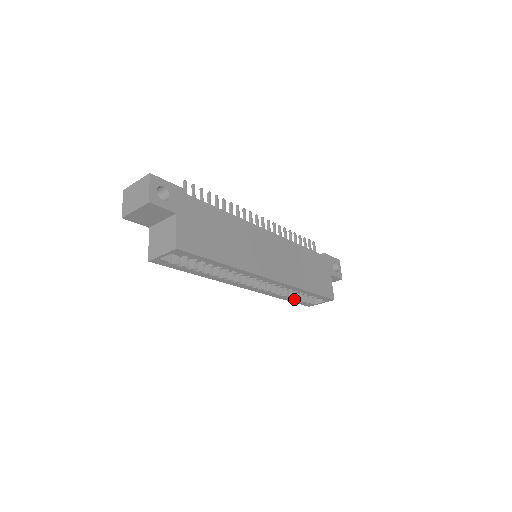
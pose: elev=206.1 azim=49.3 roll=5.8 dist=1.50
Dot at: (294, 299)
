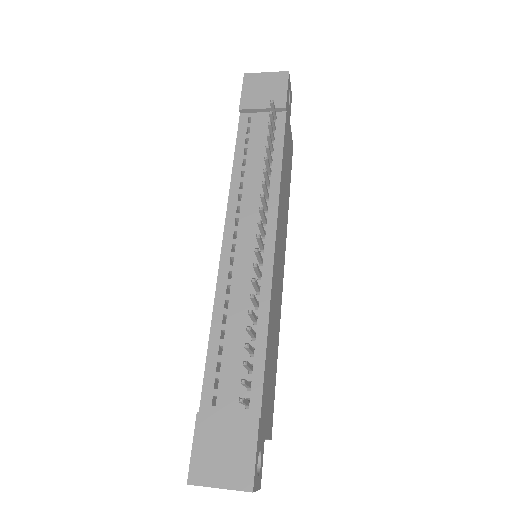
Dot at: occluded
